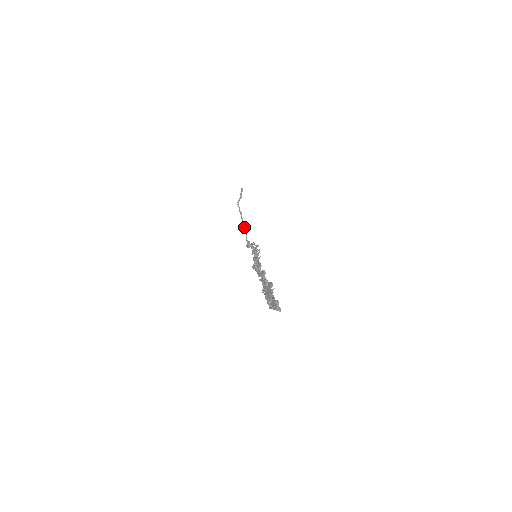
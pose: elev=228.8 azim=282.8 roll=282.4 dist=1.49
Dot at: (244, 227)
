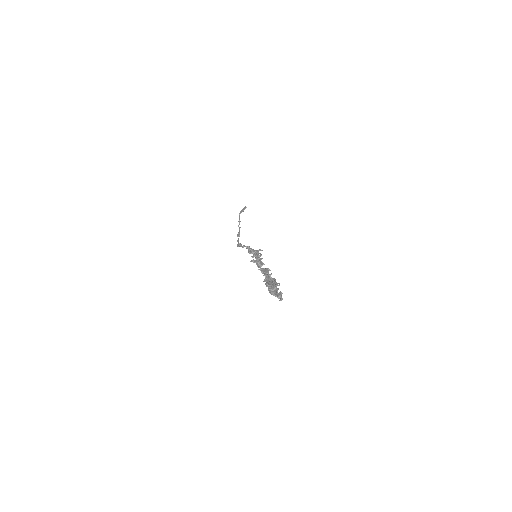
Dot at: (239, 232)
